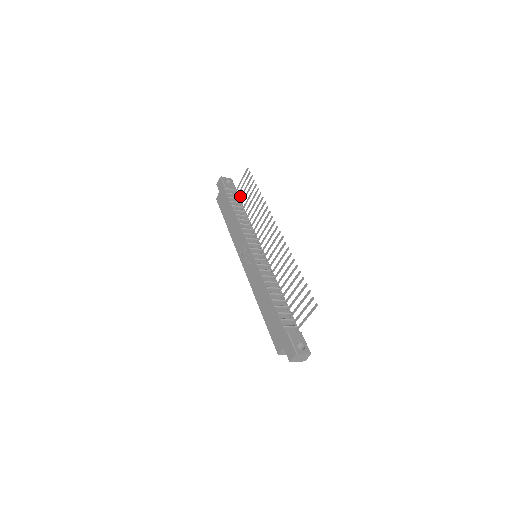
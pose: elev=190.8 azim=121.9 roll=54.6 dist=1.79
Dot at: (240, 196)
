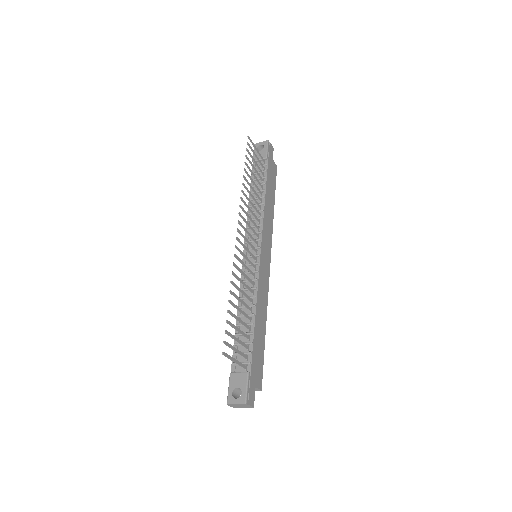
Dot at: (260, 170)
